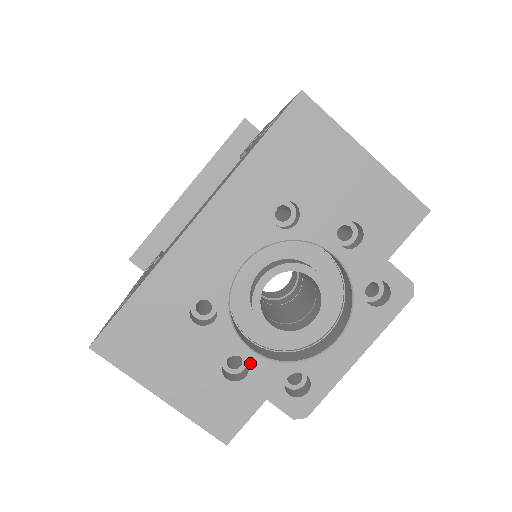
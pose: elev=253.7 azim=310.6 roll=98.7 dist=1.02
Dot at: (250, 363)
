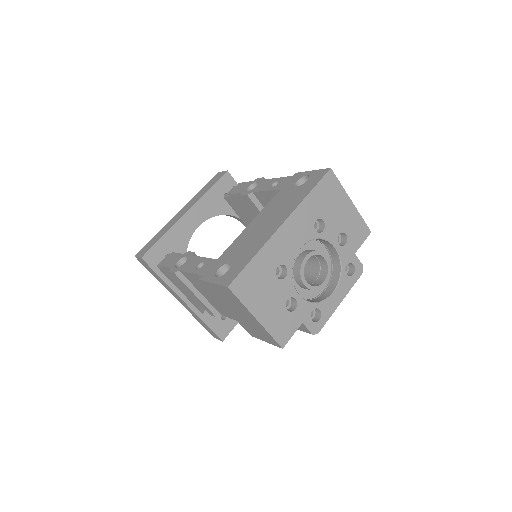
Dot at: (298, 302)
